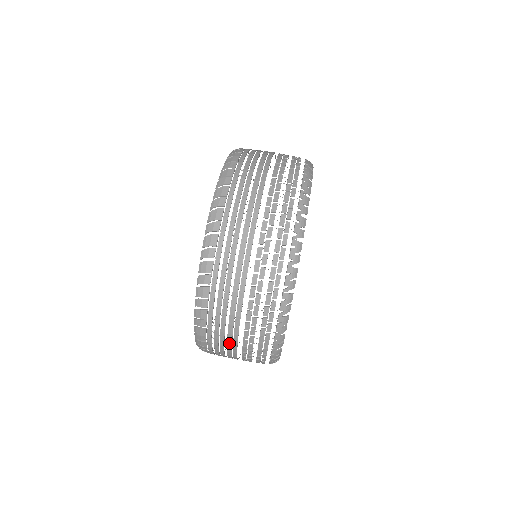
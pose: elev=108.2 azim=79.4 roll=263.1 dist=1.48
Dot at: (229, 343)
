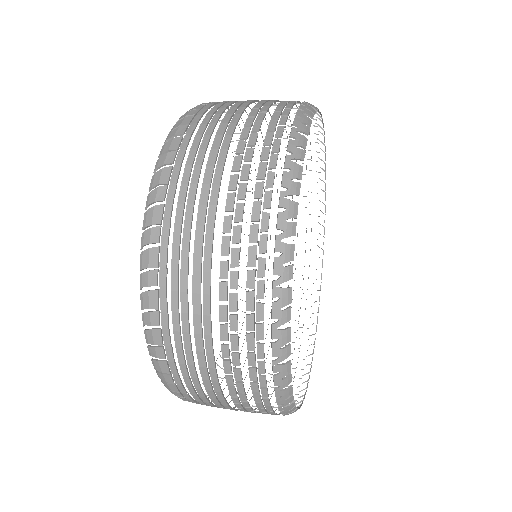
Dot at: (206, 383)
